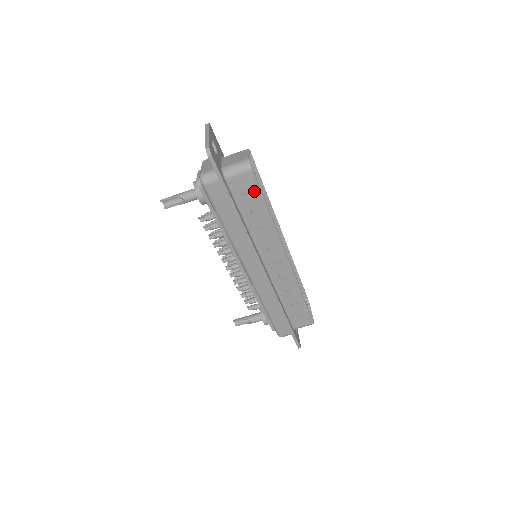
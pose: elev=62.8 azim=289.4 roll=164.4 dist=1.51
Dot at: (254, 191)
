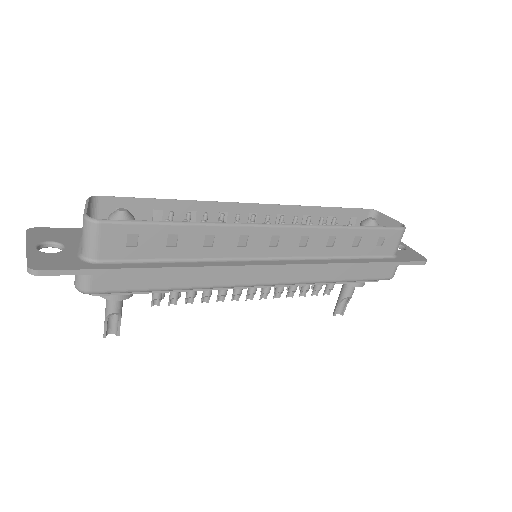
Dot at: (137, 231)
